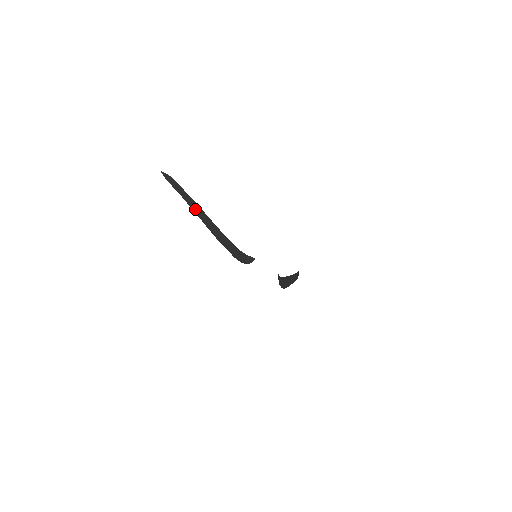
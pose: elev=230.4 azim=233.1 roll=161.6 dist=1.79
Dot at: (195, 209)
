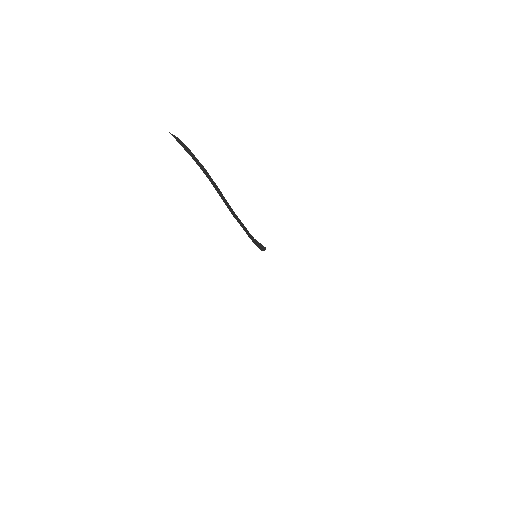
Dot at: (208, 177)
